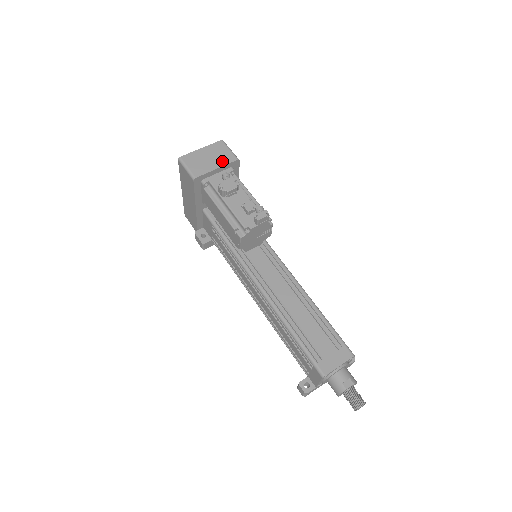
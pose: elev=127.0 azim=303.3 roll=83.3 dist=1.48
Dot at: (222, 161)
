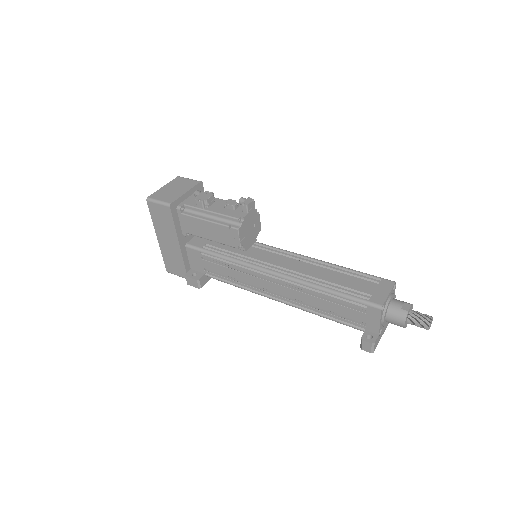
Dot at: (188, 187)
